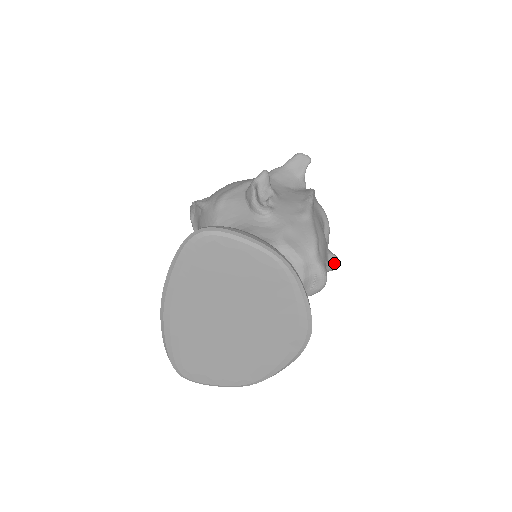
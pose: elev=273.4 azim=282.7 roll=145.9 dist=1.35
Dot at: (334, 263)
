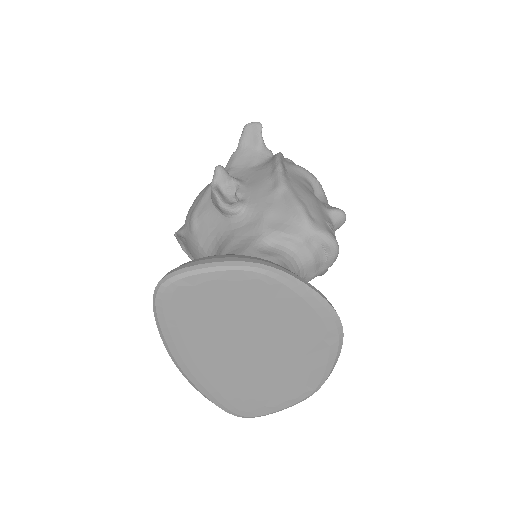
Dot at: (339, 217)
